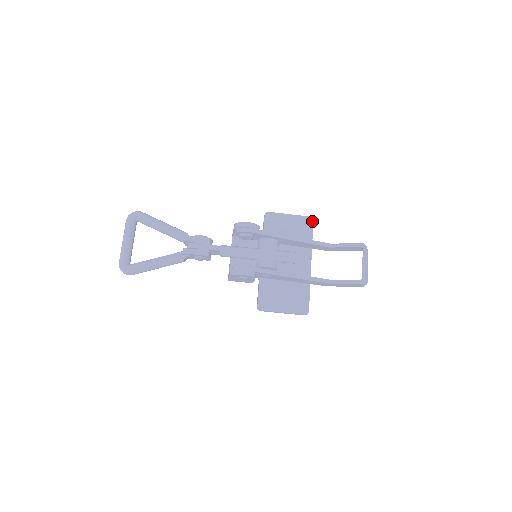
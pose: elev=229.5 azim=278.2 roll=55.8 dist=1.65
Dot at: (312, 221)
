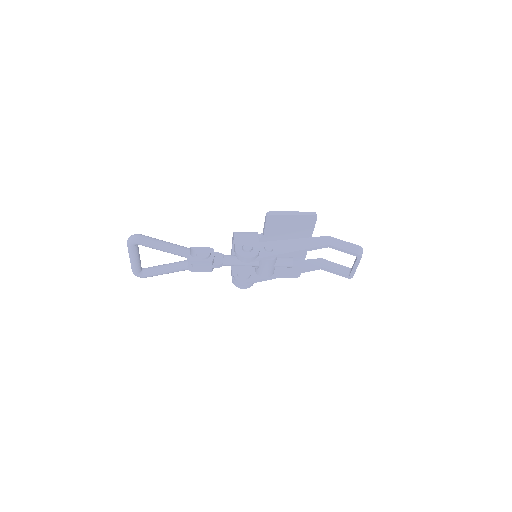
Dot at: (316, 219)
